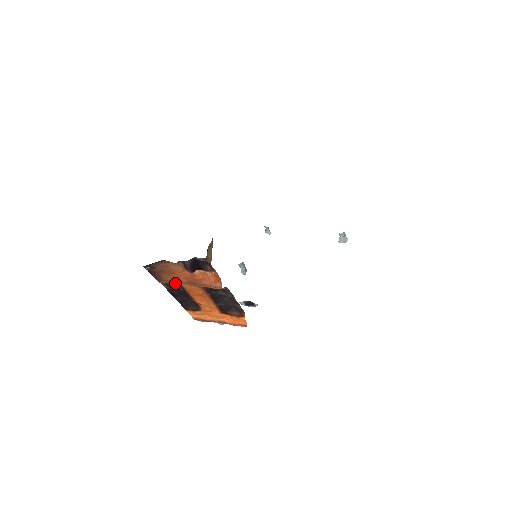
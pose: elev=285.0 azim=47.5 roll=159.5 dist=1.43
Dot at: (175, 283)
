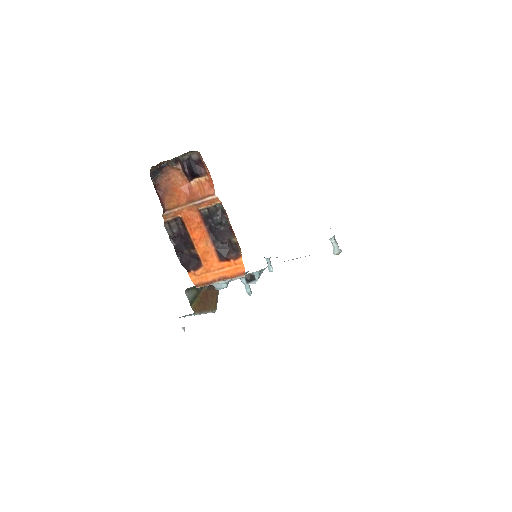
Dot at: (177, 222)
